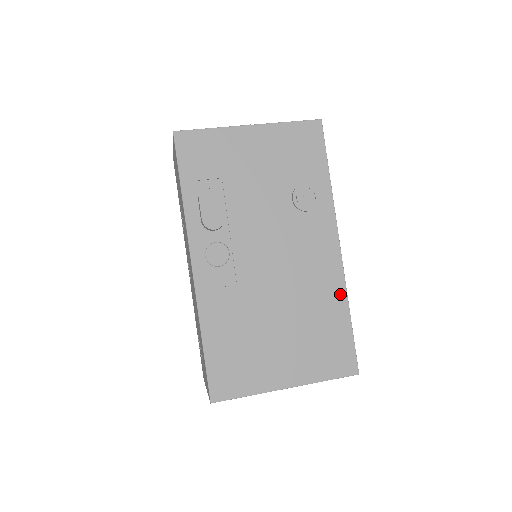
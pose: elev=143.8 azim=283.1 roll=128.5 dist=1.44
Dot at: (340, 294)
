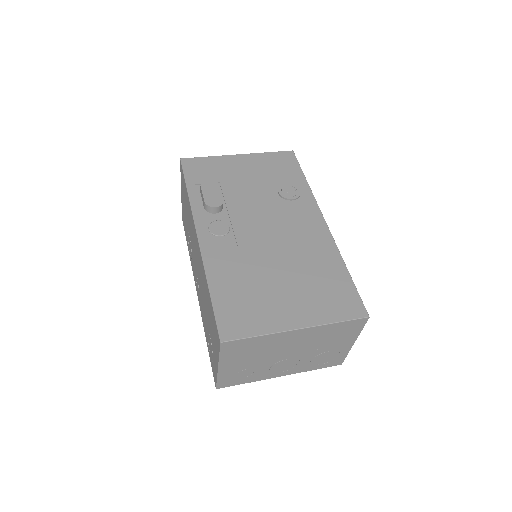
Dot at: (334, 254)
